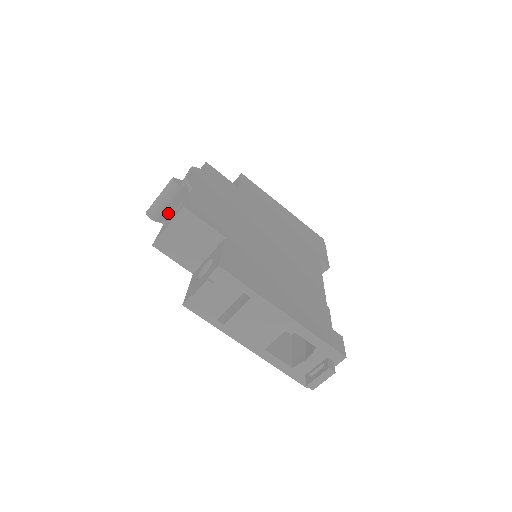
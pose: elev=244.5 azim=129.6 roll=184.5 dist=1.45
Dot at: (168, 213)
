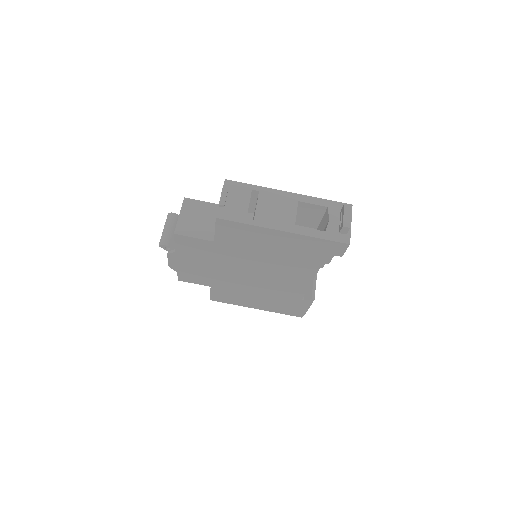
Dot at: occluded
